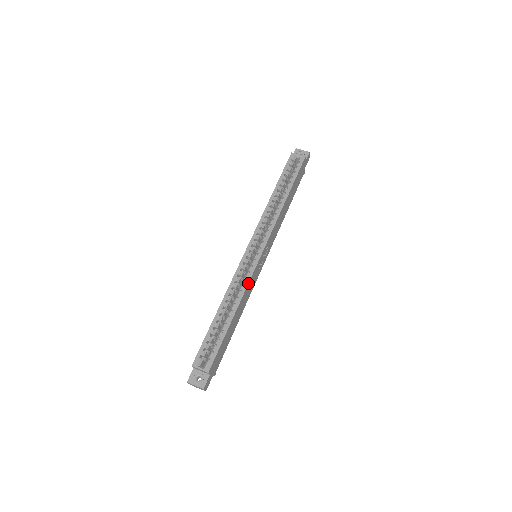
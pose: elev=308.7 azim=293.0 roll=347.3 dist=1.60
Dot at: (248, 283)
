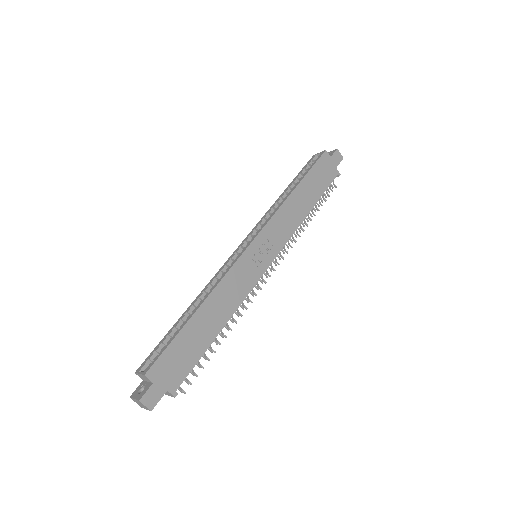
Dot at: (225, 274)
